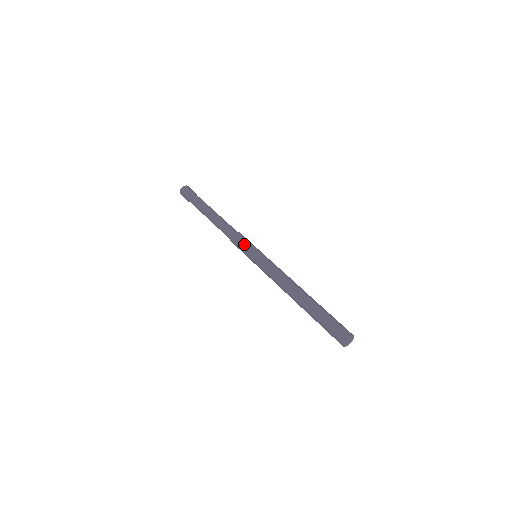
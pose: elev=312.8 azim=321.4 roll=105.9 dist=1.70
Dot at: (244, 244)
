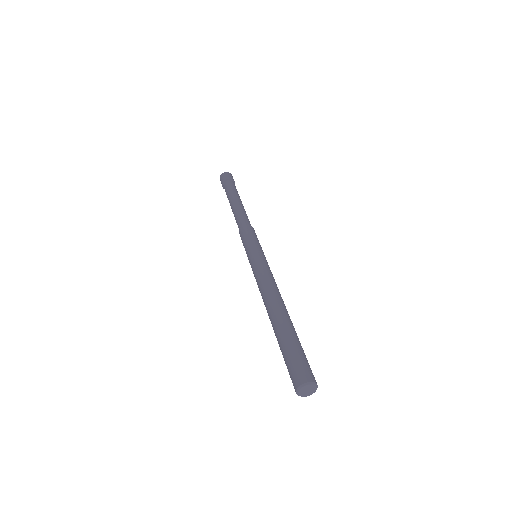
Dot at: (245, 241)
